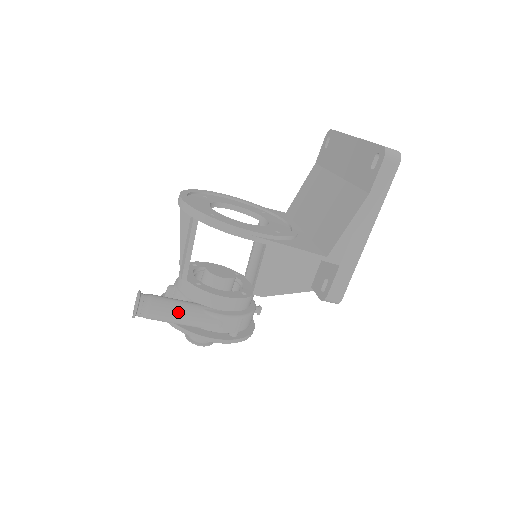
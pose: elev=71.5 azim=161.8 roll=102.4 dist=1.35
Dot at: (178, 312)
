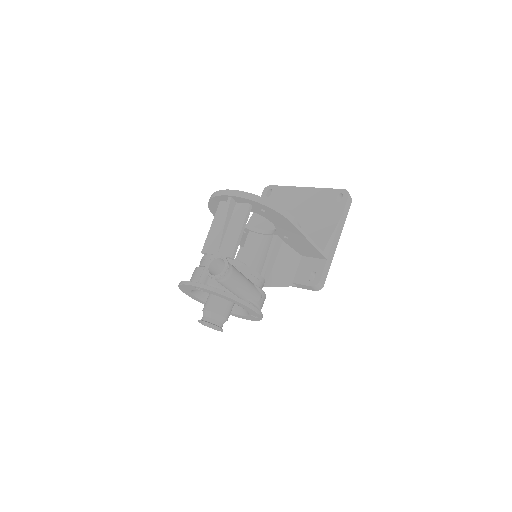
Dot at: (244, 279)
